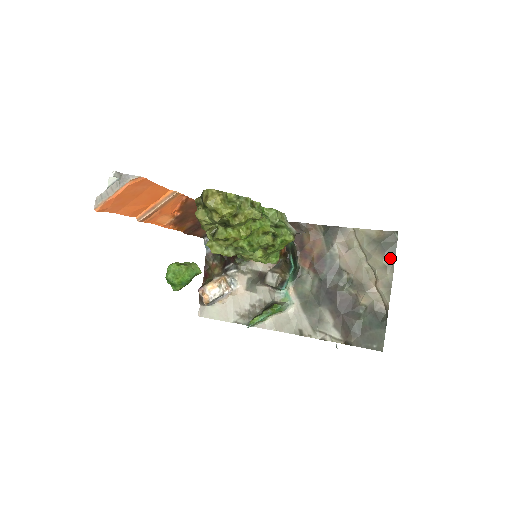
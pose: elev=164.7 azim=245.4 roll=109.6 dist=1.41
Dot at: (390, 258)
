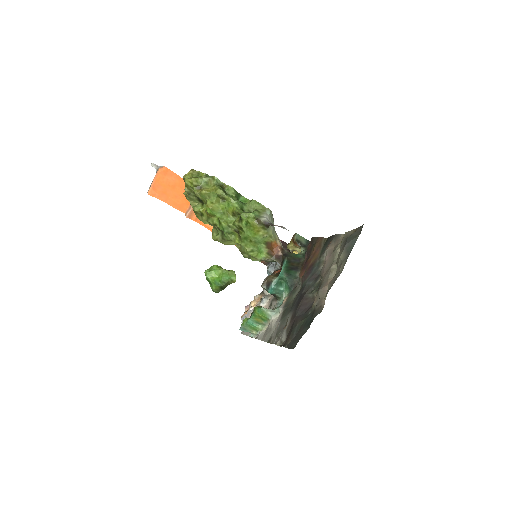
Dot at: (347, 251)
